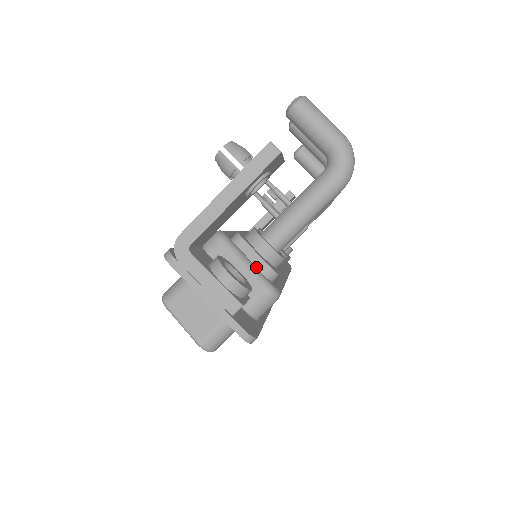
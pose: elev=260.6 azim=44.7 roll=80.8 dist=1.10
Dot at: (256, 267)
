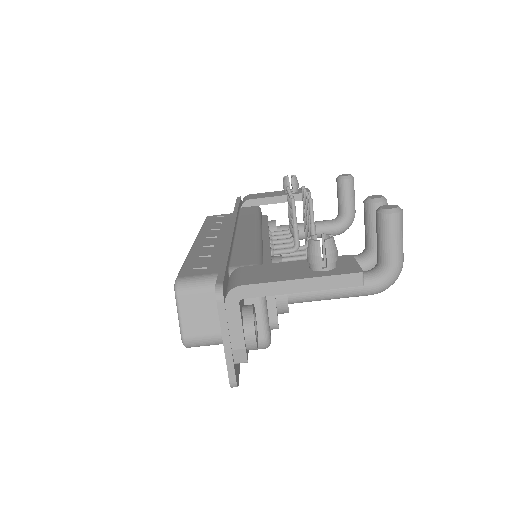
Dot at: (268, 317)
